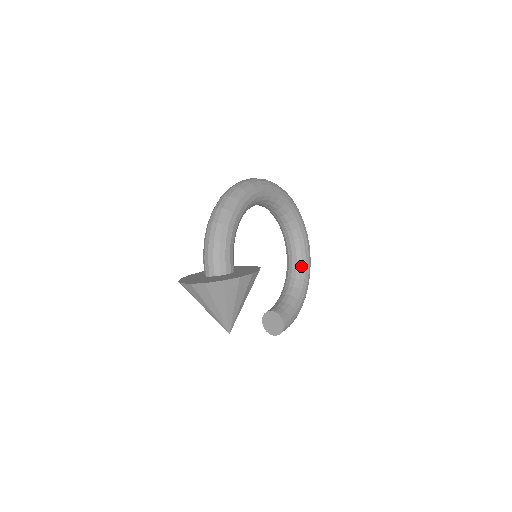
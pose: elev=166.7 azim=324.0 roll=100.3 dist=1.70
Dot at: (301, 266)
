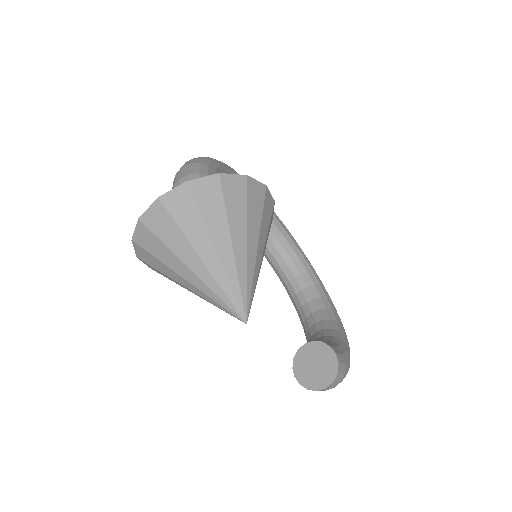
Dot at: (324, 305)
